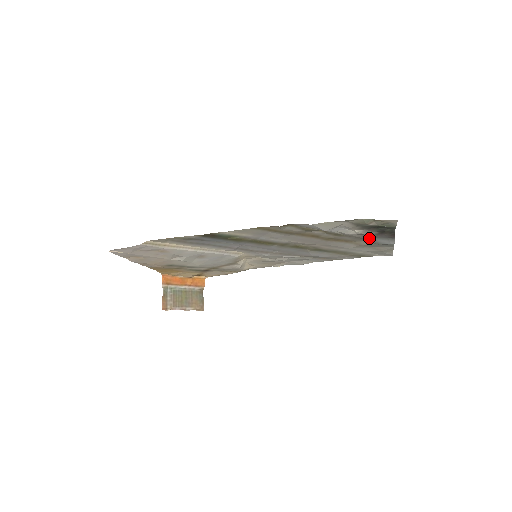
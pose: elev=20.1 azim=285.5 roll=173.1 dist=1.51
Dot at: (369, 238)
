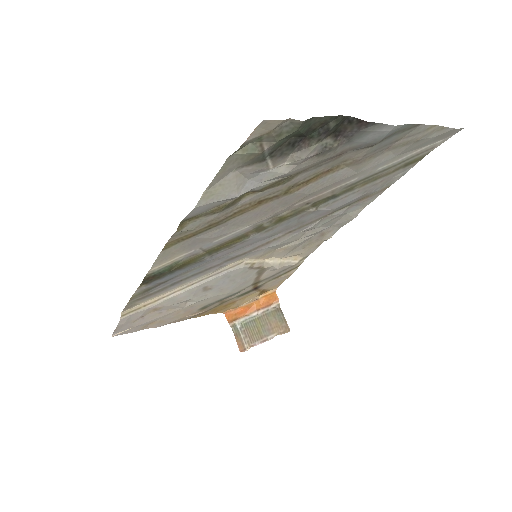
Dot at: (341, 150)
